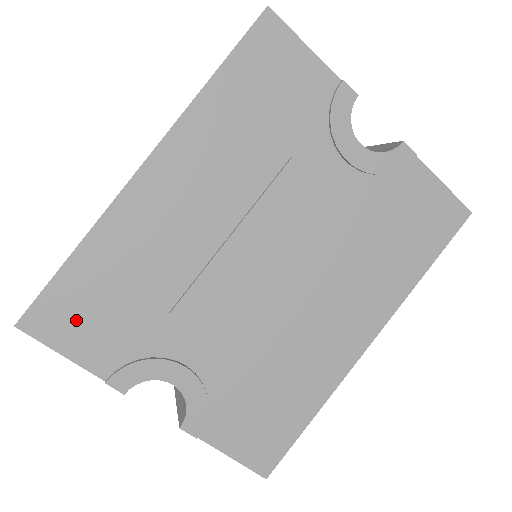
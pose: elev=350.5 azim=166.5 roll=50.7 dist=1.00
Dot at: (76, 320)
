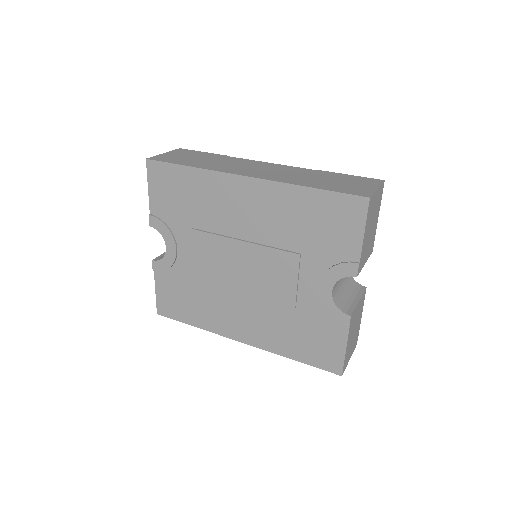
Dot at: (164, 185)
